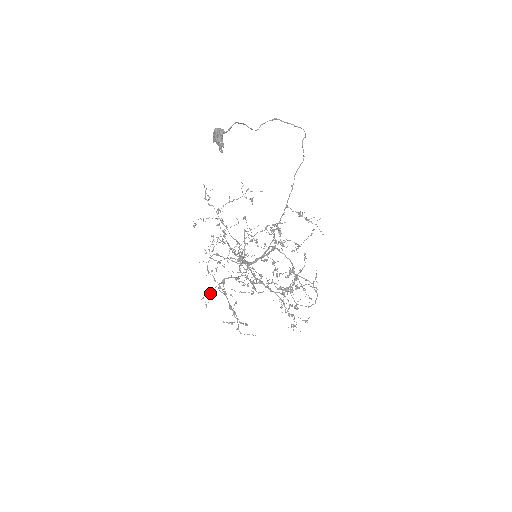
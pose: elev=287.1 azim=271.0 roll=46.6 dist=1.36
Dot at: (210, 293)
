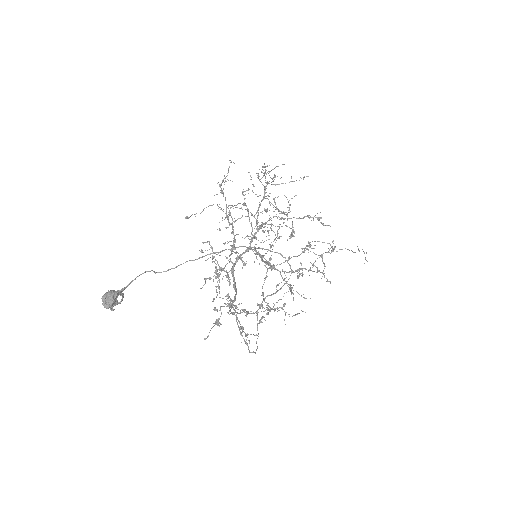
Dot at: occluded
